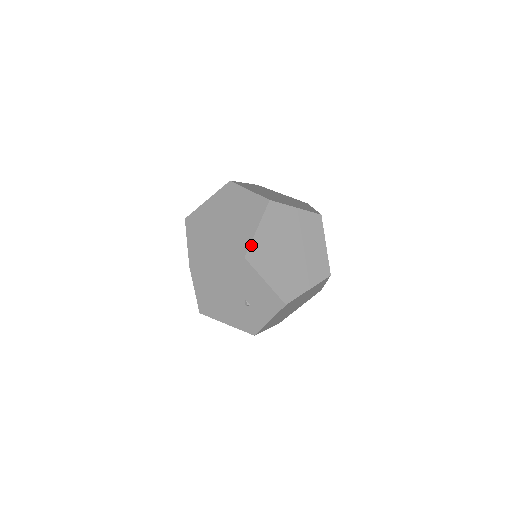
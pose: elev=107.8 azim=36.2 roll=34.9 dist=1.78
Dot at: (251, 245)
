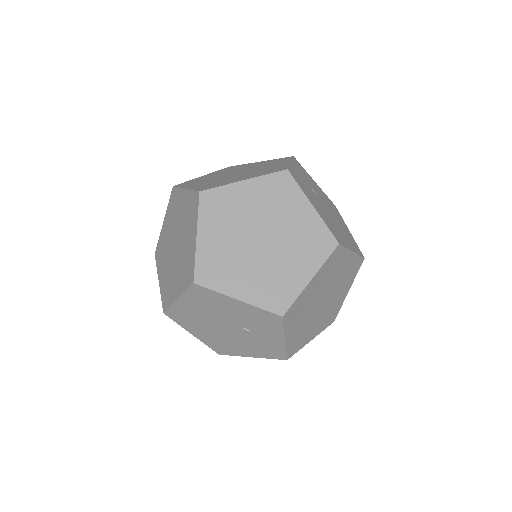
Dot at: (196, 262)
